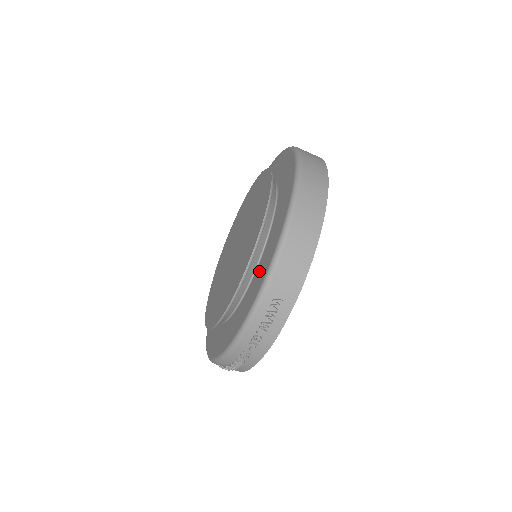
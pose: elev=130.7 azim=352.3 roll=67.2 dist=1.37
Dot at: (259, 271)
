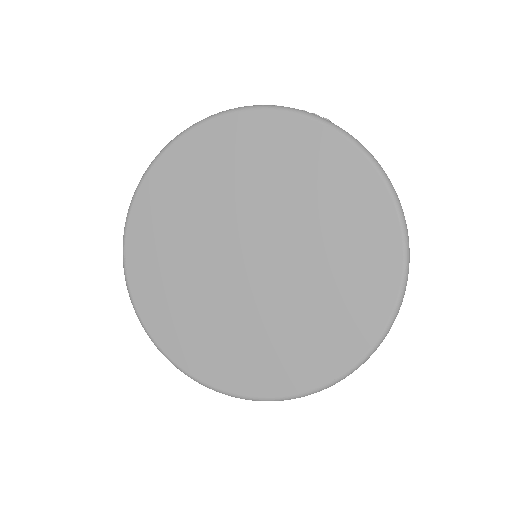
Dot at: (299, 362)
